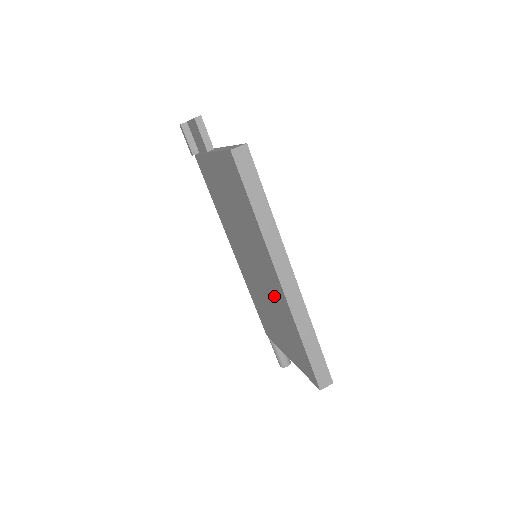
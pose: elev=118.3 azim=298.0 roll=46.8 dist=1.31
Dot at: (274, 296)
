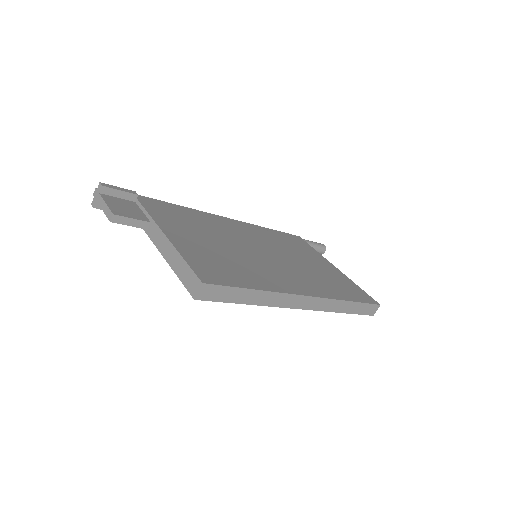
Dot at: occluded
